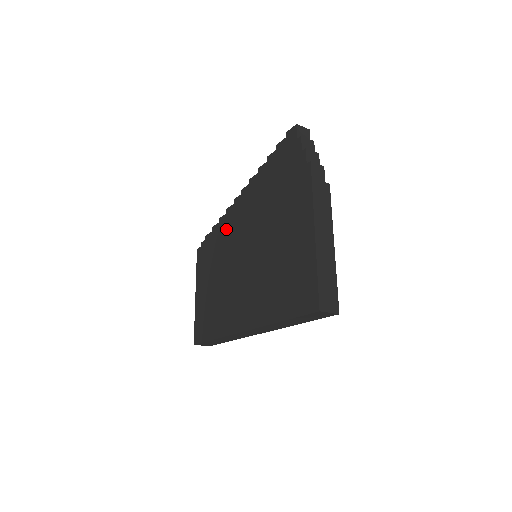
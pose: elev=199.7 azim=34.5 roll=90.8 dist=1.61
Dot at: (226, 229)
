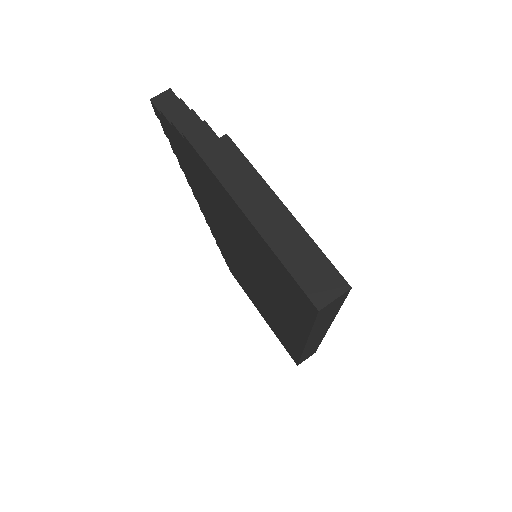
Dot at: (221, 244)
